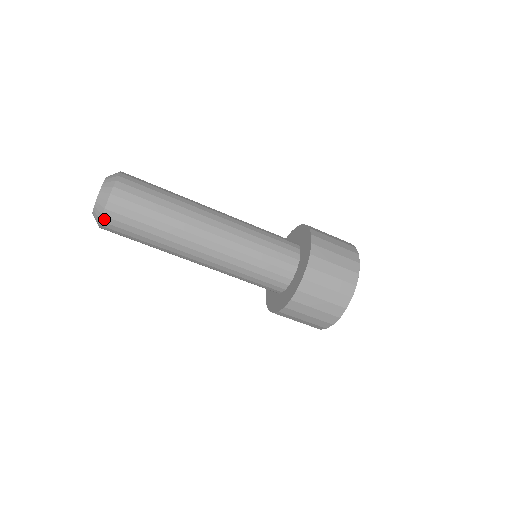
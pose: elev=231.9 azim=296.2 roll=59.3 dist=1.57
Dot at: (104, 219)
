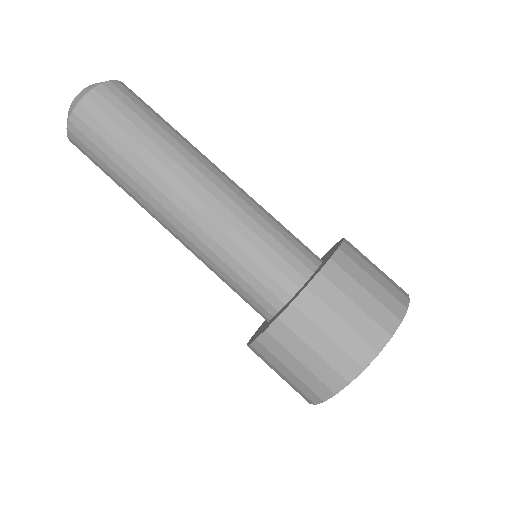
Dot at: (69, 134)
